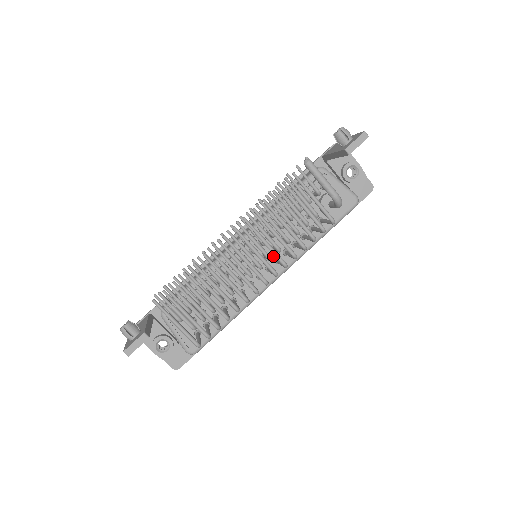
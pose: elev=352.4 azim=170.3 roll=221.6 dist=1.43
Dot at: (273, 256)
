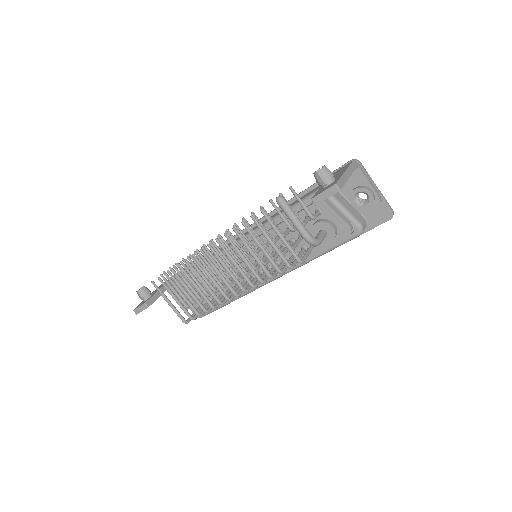
Dot at: occluded
